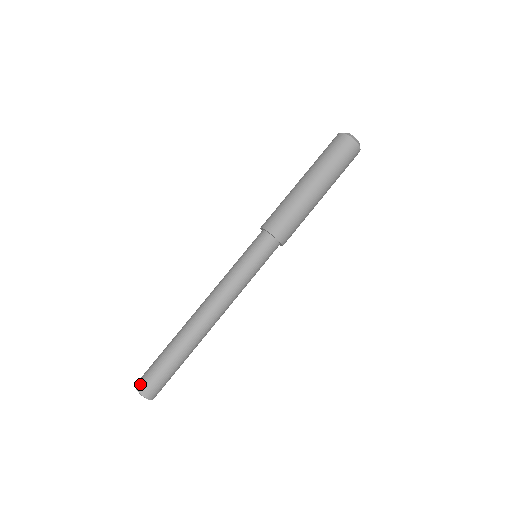
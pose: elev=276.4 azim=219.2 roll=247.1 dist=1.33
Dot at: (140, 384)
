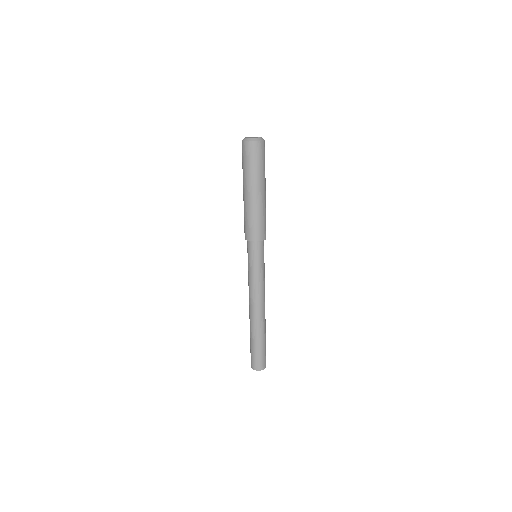
Dot at: (254, 367)
